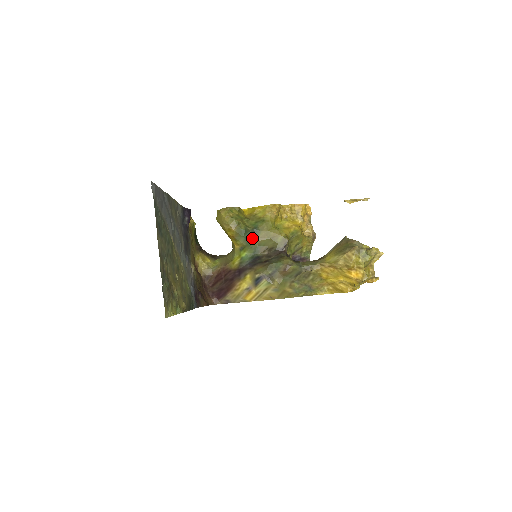
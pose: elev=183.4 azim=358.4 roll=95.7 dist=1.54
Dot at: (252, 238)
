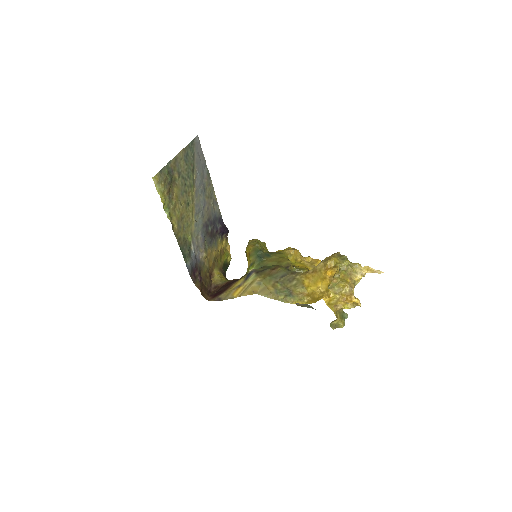
Dot at: (263, 258)
